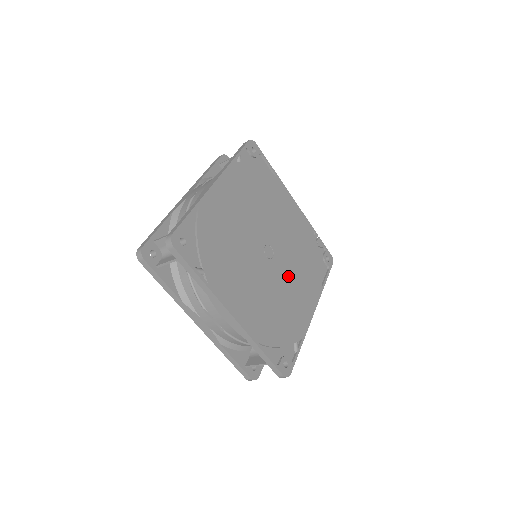
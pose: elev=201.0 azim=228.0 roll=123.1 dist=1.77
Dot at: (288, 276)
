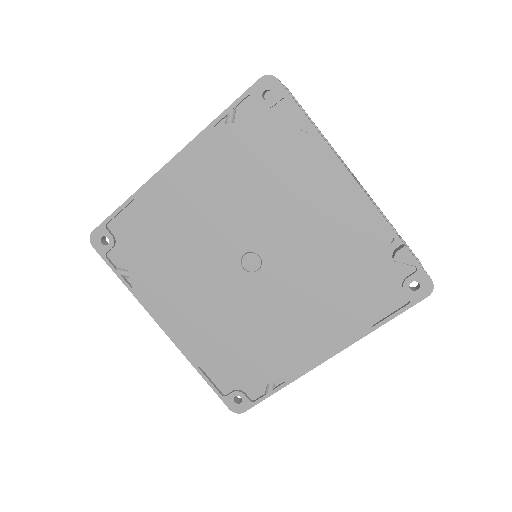
Dot at: (284, 300)
